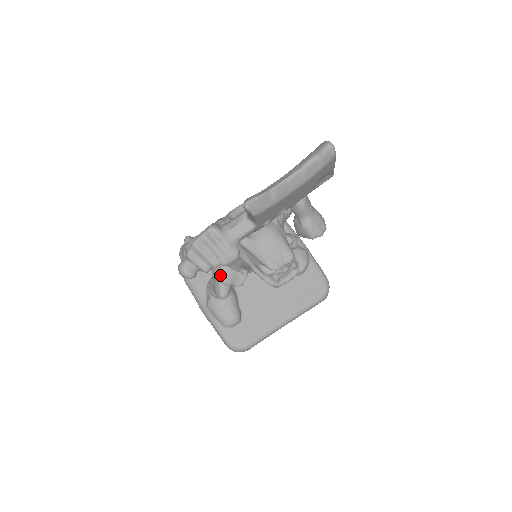
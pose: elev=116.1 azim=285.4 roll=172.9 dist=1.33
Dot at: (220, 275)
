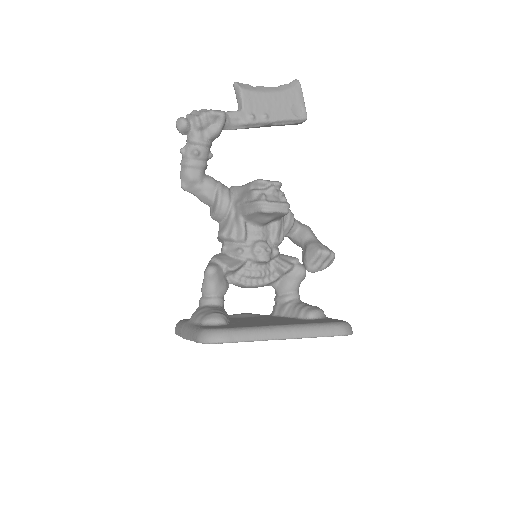
Dot at: (214, 256)
